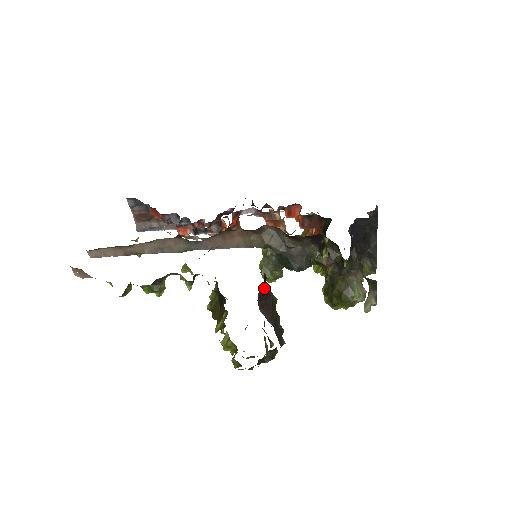
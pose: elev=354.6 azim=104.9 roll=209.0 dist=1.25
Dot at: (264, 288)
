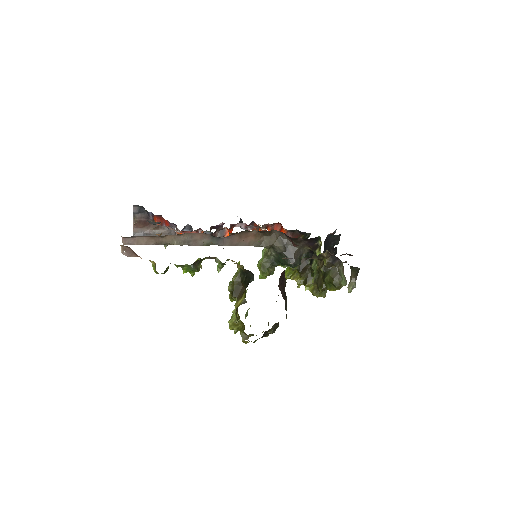
Dot at: (284, 270)
